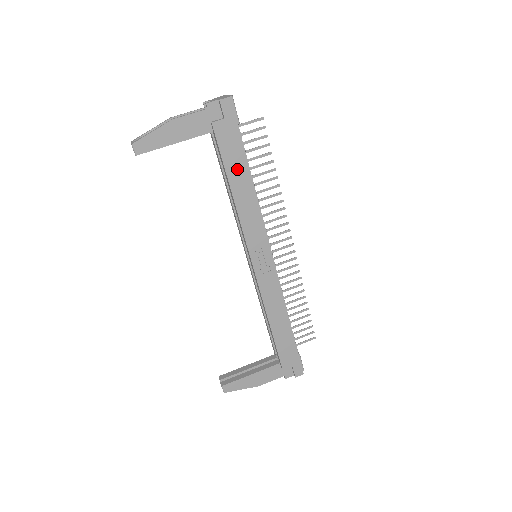
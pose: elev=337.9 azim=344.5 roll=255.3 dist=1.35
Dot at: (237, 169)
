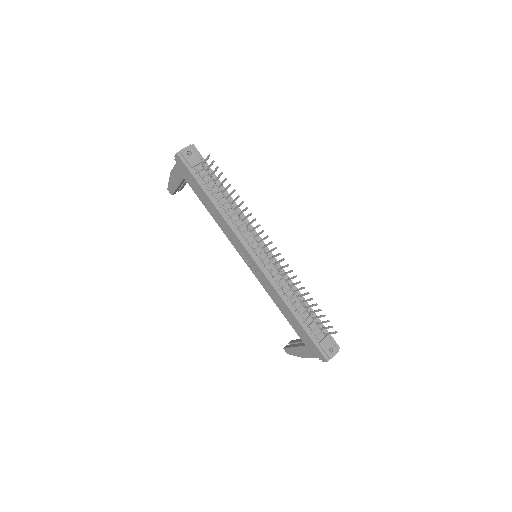
Dot at: (204, 198)
